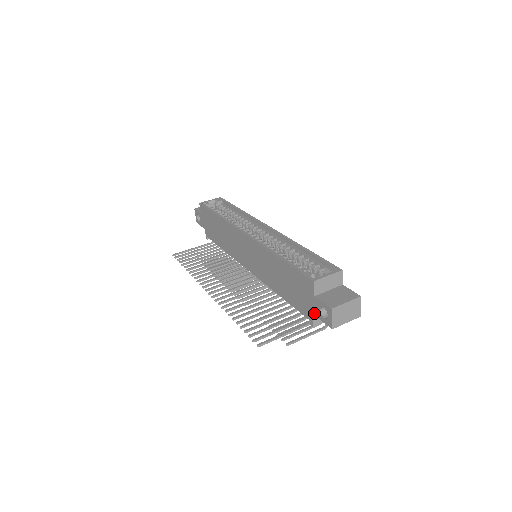
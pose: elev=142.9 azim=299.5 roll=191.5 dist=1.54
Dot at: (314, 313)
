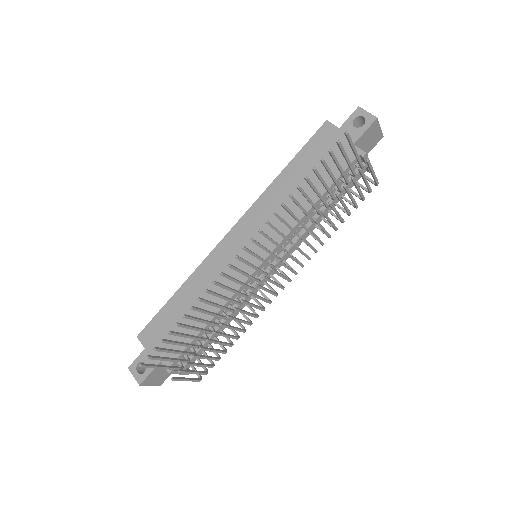
Dot at: (354, 140)
